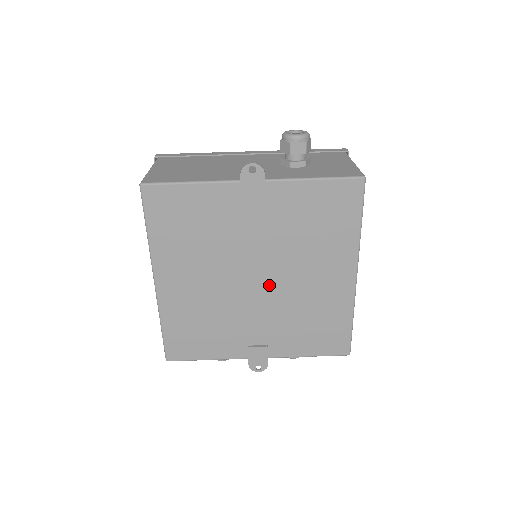
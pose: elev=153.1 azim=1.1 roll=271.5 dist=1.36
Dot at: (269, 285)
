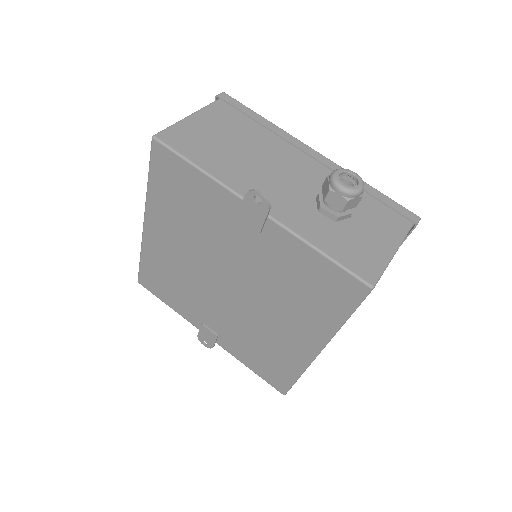
Dot at: (237, 298)
